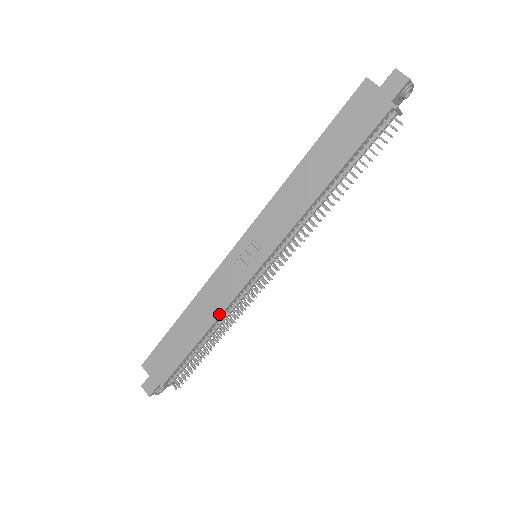
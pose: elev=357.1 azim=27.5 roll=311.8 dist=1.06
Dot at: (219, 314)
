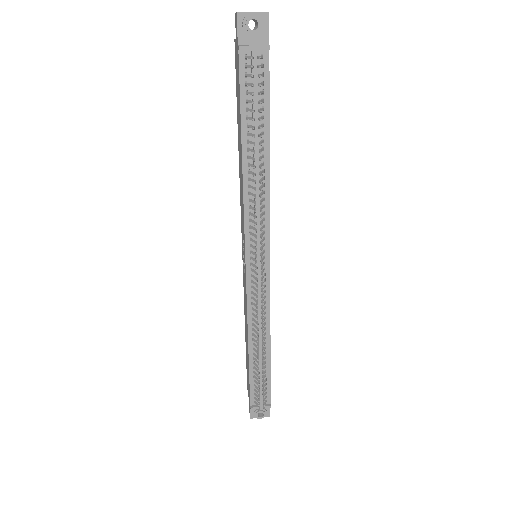
Dot at: (247, 322)
